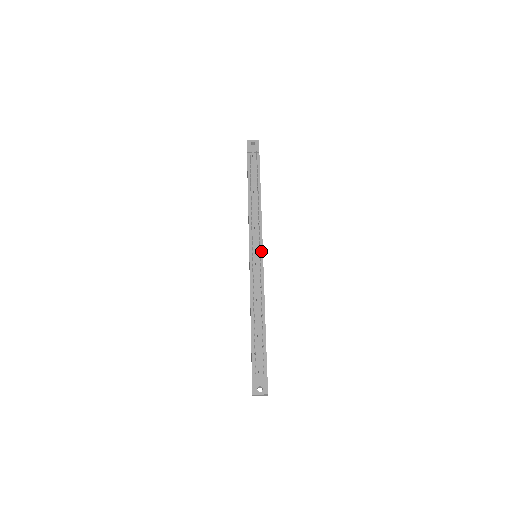
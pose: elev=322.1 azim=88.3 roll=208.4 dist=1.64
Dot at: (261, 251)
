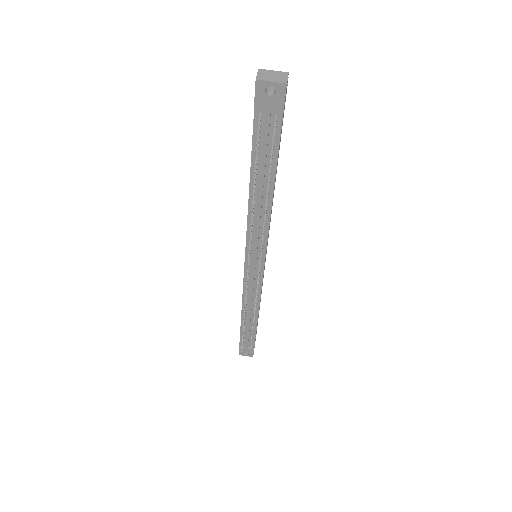
Dot at: (262, 266)
